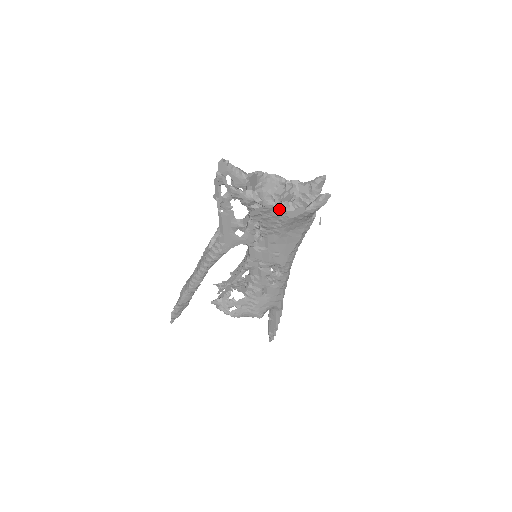
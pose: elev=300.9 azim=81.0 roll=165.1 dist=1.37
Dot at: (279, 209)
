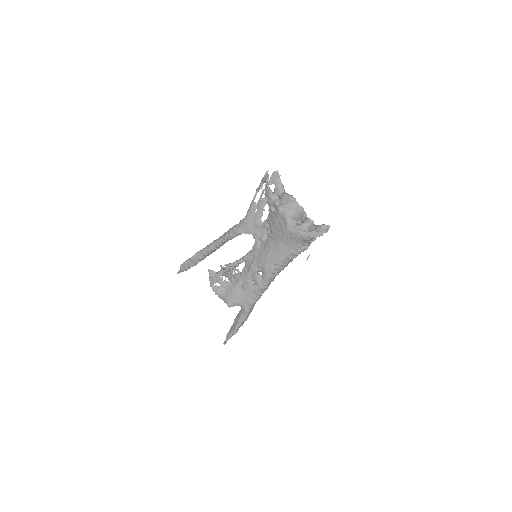
Dot at: (285, 218)
